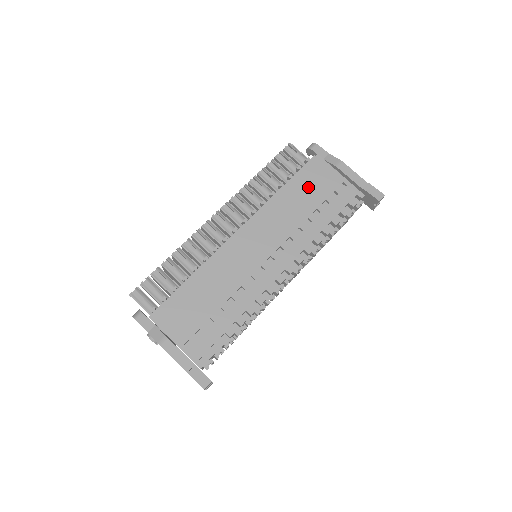
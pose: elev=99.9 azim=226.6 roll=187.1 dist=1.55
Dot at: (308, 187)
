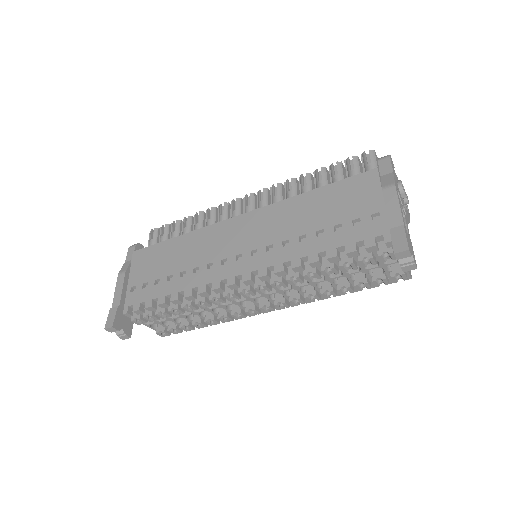
Dot at: (335, 201)
